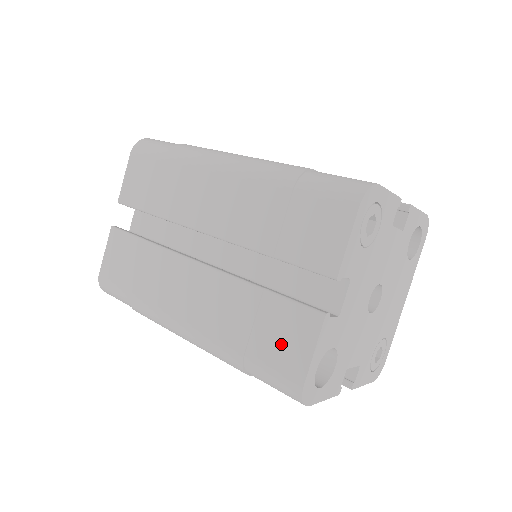
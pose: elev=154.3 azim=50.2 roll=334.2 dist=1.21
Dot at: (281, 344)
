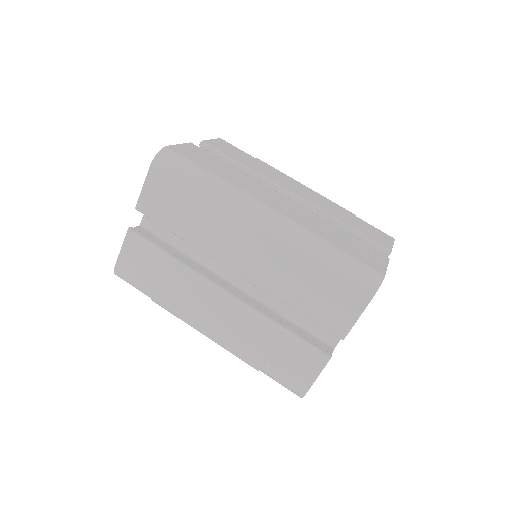
Dot at: (293, 366)
